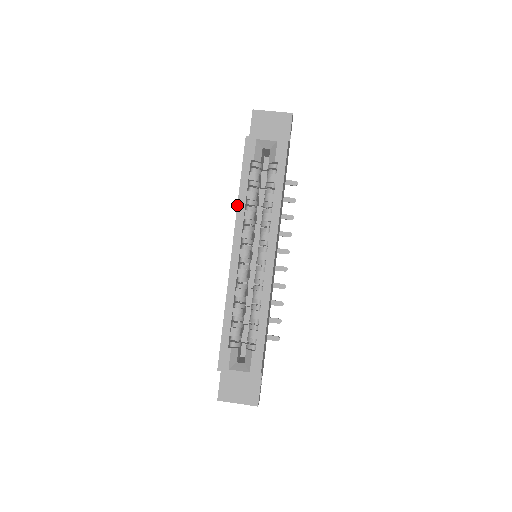
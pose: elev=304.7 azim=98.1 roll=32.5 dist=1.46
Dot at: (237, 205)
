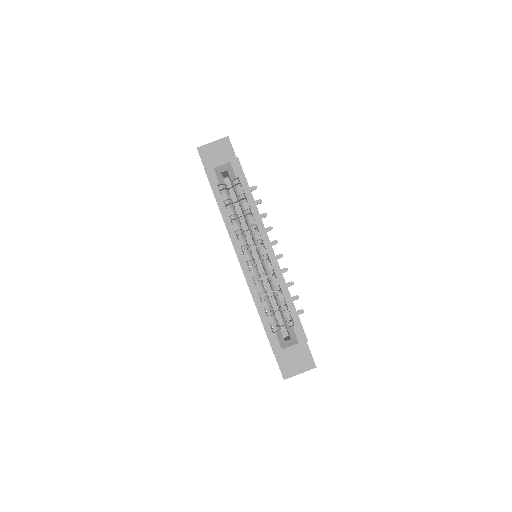
Dot at: occluded
